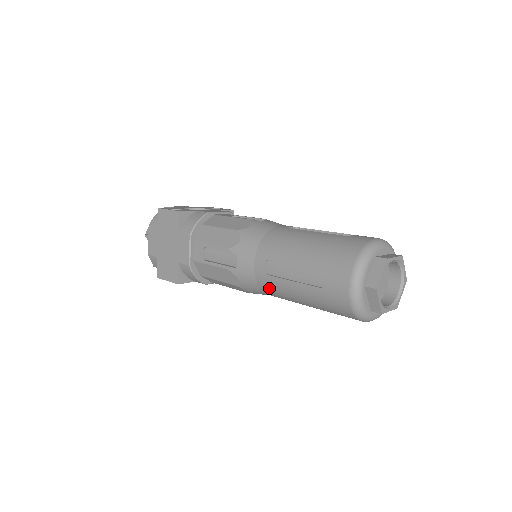
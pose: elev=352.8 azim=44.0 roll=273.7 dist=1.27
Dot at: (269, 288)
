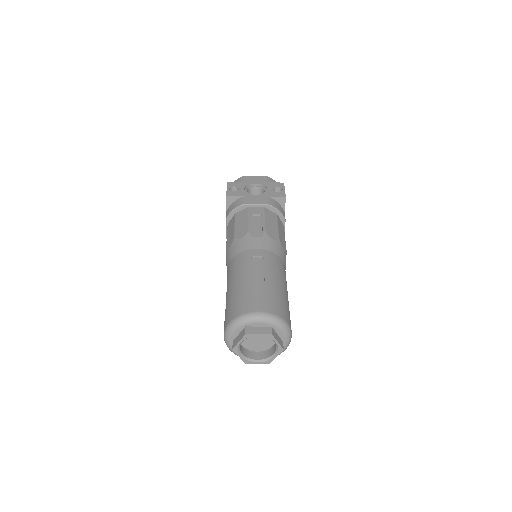
Dot at: occluded
